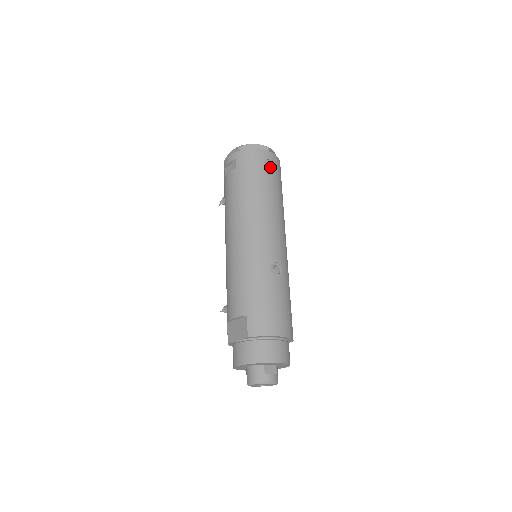
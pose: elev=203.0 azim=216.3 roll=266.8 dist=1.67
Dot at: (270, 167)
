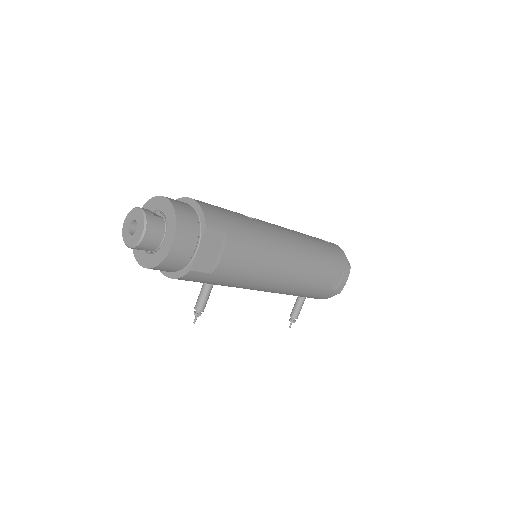
Dot at: occluded
